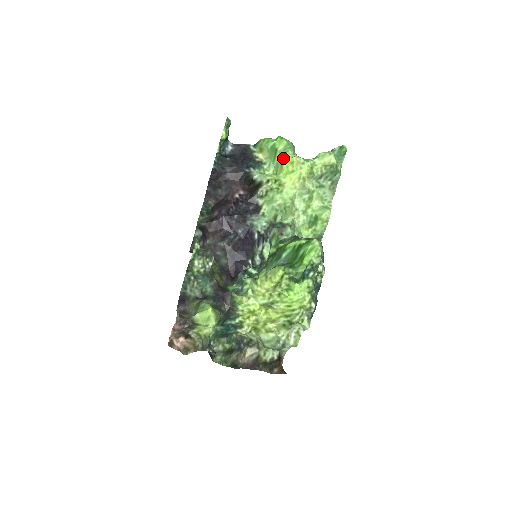
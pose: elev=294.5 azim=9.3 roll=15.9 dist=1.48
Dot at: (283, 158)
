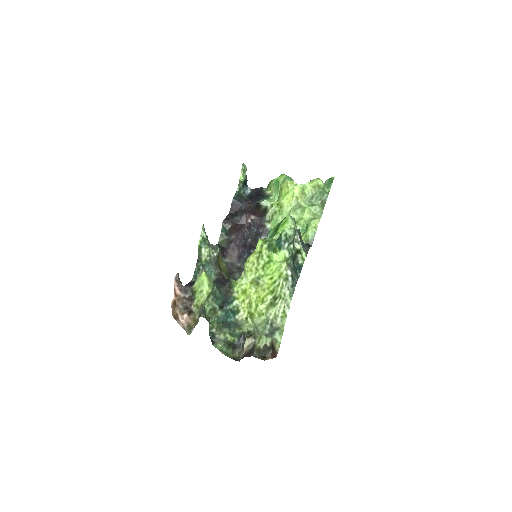
Dot at: (282, 185)
